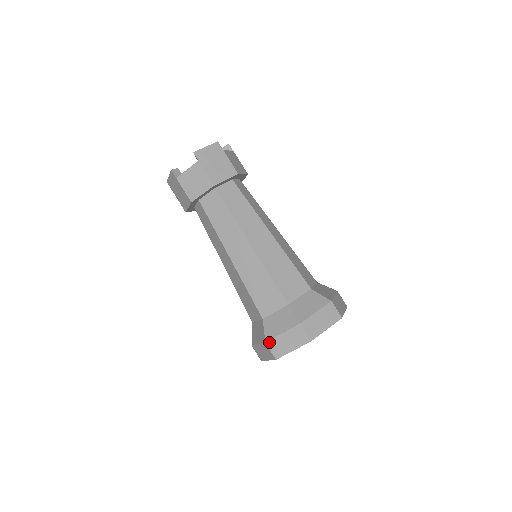
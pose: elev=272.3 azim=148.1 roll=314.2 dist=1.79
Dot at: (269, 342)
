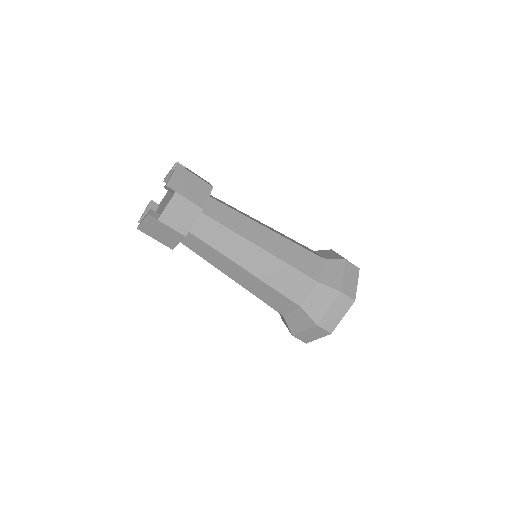
Dot at: occluded
